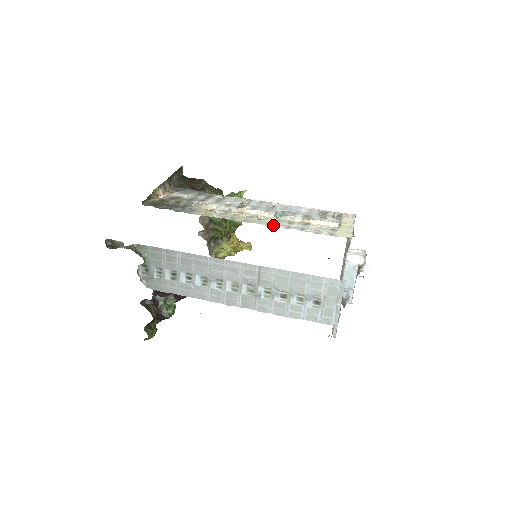
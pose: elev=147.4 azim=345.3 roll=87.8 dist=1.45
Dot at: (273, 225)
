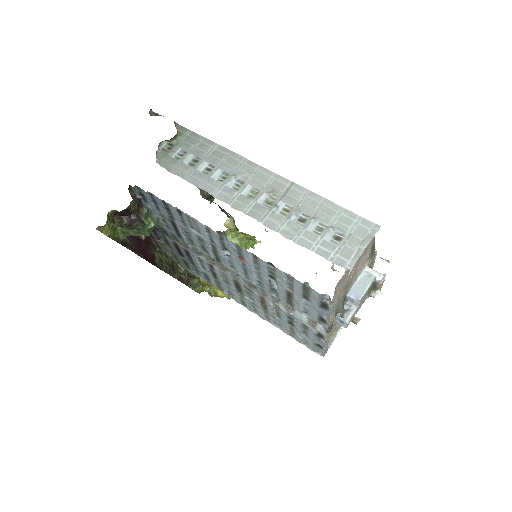
Dot at: occluded
